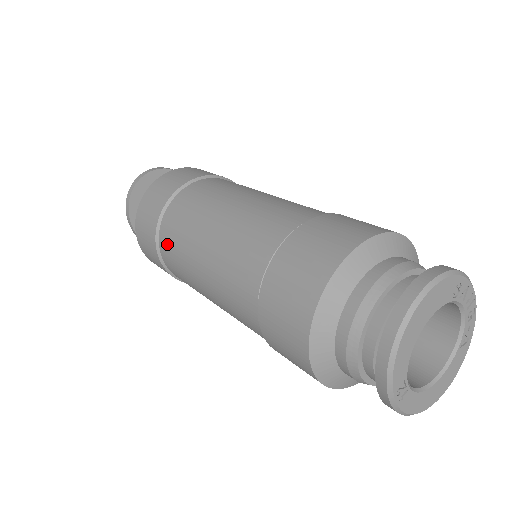
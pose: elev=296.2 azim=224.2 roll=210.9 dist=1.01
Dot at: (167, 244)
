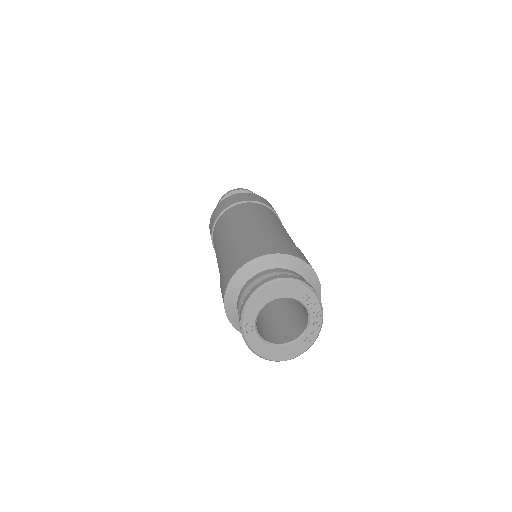
Dot at: (218, 225)
